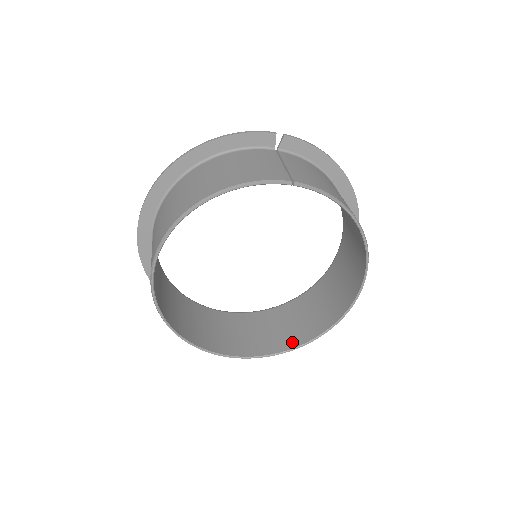
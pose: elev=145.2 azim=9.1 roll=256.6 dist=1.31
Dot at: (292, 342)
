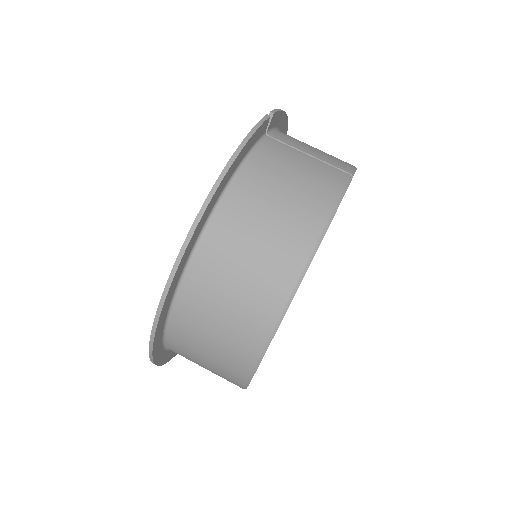
Dot at: occluded
